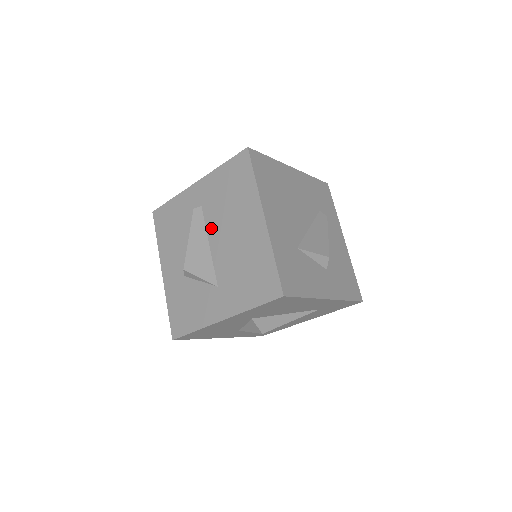
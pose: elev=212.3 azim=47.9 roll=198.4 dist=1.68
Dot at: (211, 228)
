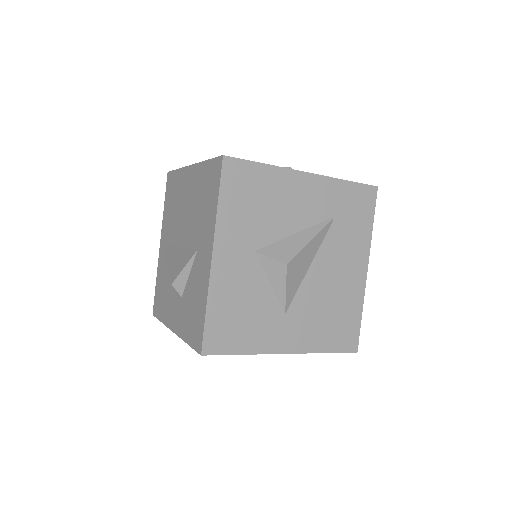
Dot at: (176, 238)
